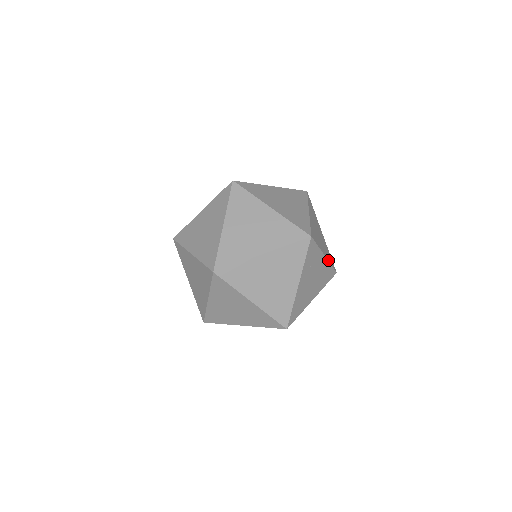
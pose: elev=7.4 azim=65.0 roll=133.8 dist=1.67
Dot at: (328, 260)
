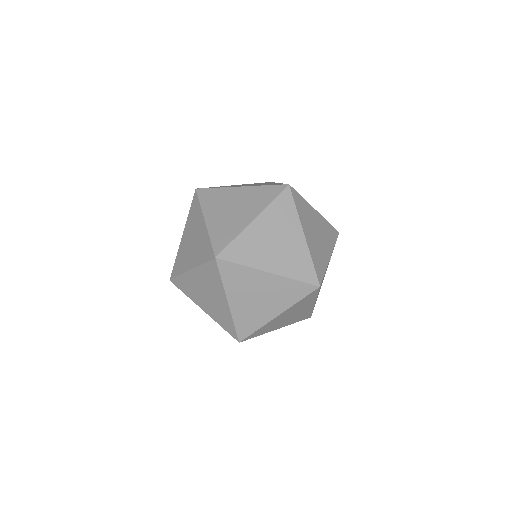
Dot at: occluded
